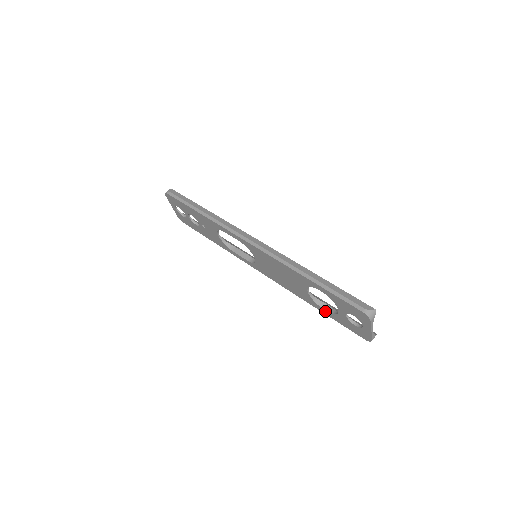
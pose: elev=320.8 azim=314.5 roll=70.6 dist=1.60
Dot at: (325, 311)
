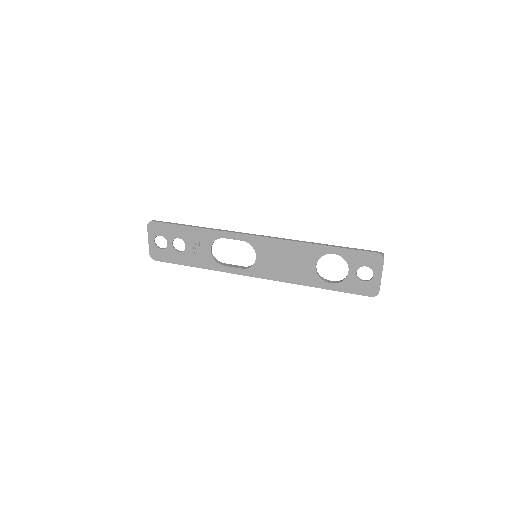
Dot at: (331, 285)
